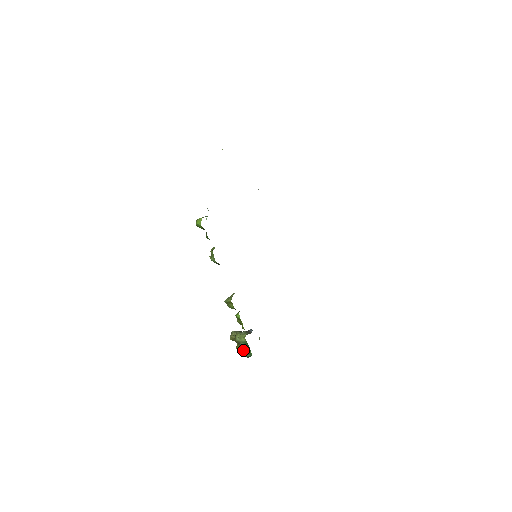
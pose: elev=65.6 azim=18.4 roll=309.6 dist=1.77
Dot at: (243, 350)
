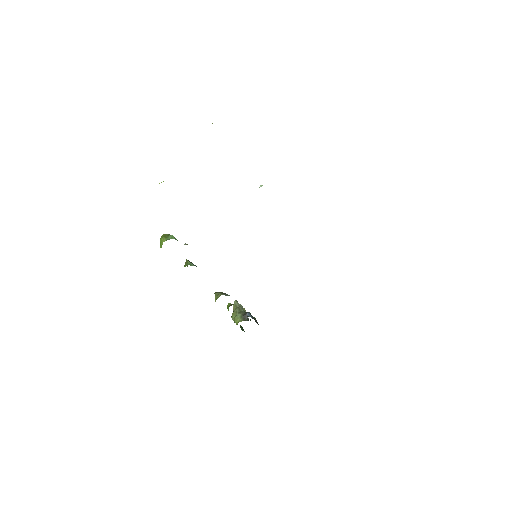
Dot at: (240, 326)
